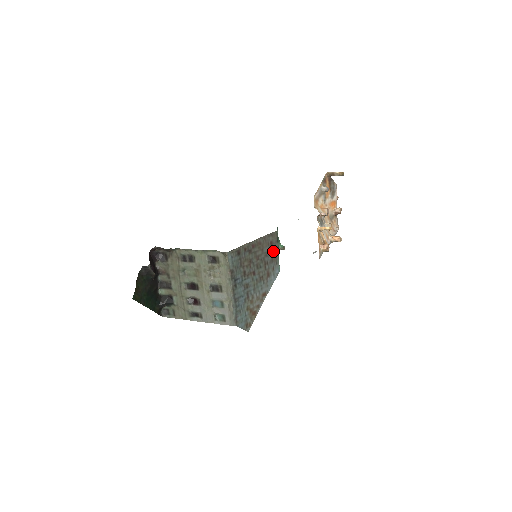
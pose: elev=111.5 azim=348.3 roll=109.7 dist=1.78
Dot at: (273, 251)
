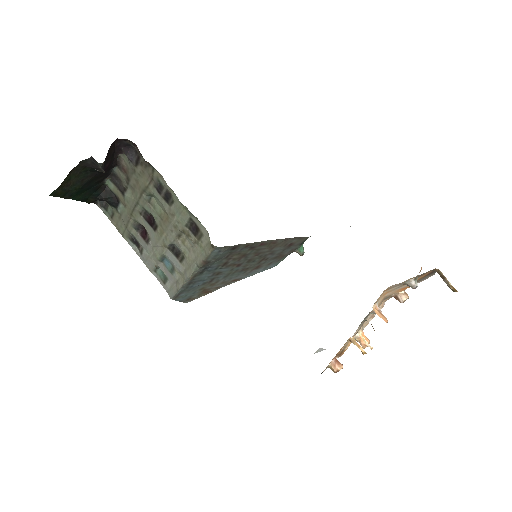
Dot at: (286, 250)
